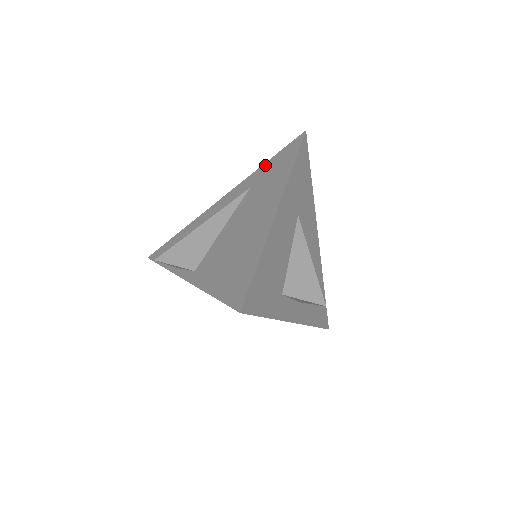
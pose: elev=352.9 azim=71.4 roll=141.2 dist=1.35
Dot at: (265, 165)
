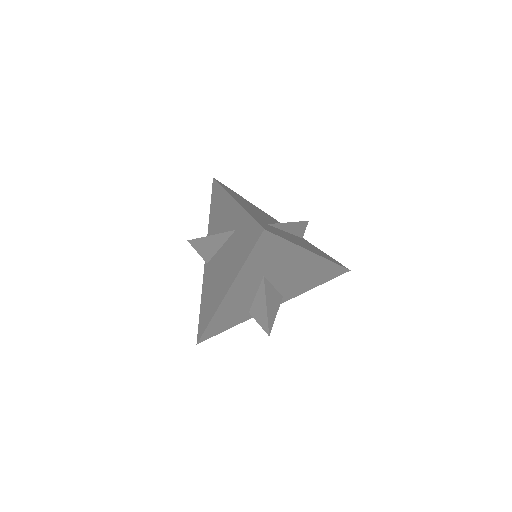
Dot at: (246, 218)
